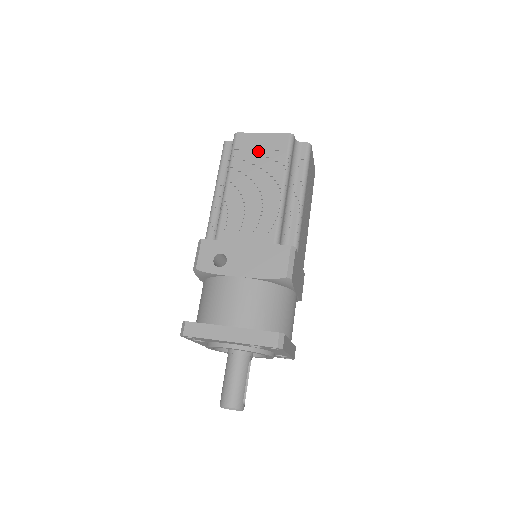
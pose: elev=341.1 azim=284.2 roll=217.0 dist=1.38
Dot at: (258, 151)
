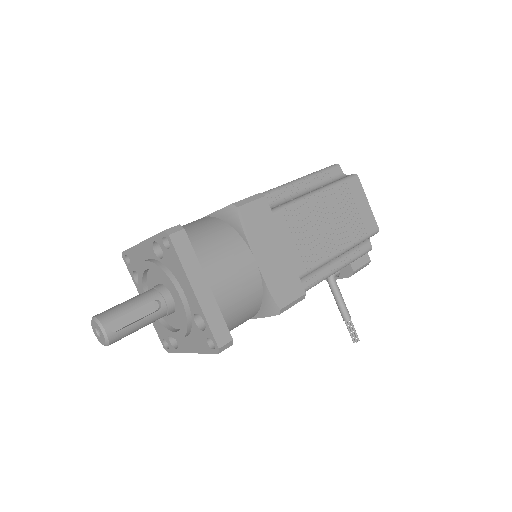
Dot at: occluded
